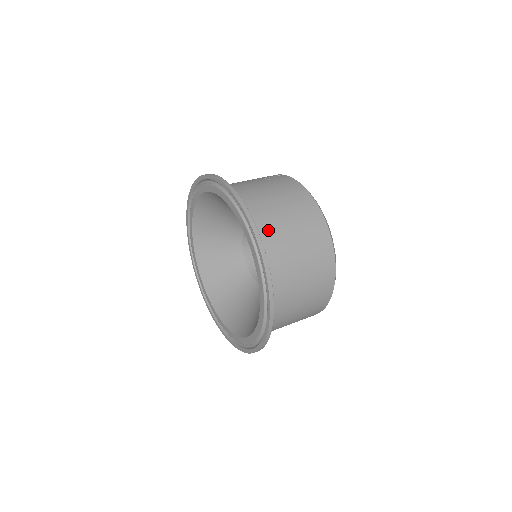
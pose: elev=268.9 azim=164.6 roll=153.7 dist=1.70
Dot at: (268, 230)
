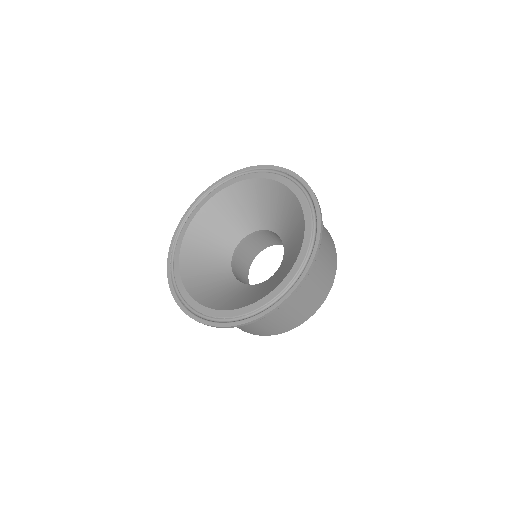
Dot at: occluded
